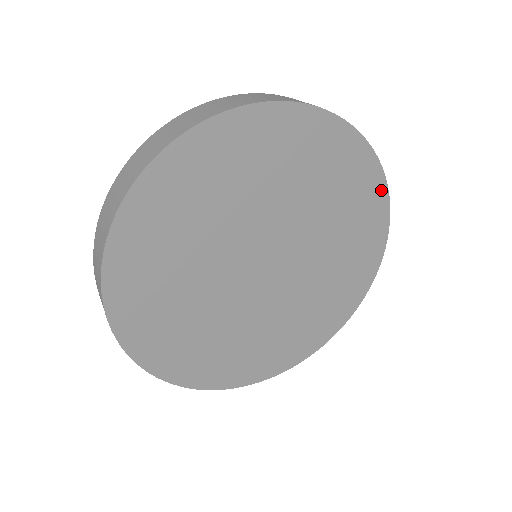
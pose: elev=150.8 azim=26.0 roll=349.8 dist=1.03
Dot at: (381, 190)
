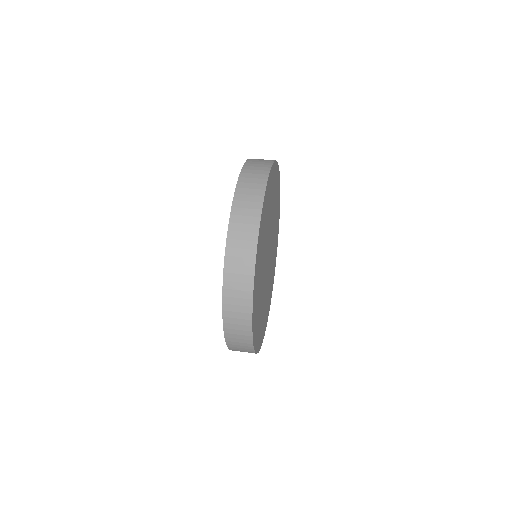
Dot at: (279, 189)
